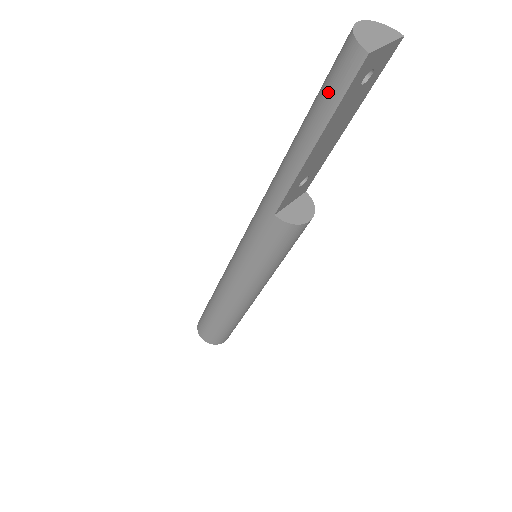
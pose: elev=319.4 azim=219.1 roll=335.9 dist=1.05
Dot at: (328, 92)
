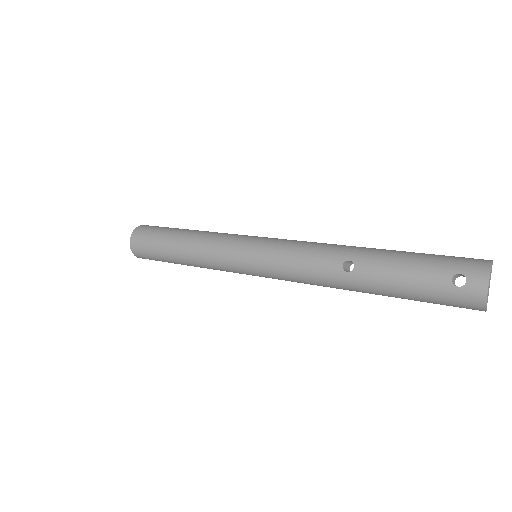
Dot at: (441, 301)
